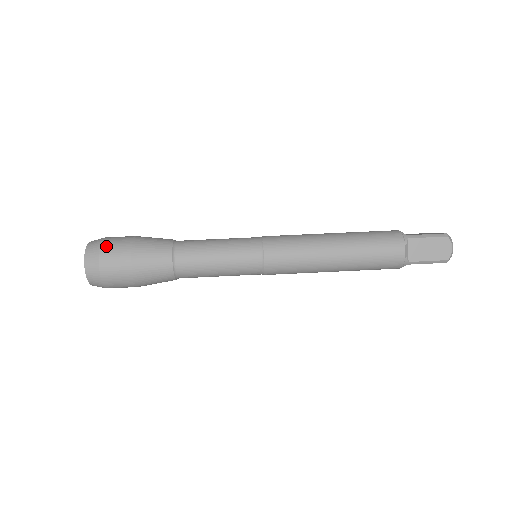
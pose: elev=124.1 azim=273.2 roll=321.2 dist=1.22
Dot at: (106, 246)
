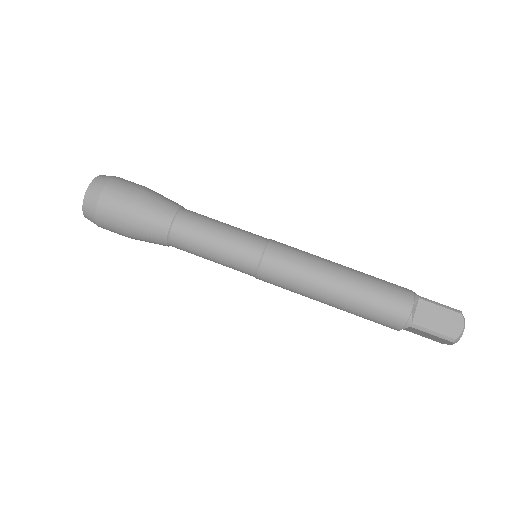
Dot at: (101, 216)
